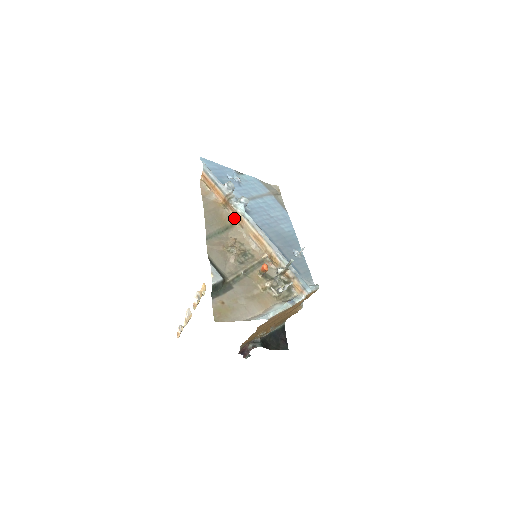
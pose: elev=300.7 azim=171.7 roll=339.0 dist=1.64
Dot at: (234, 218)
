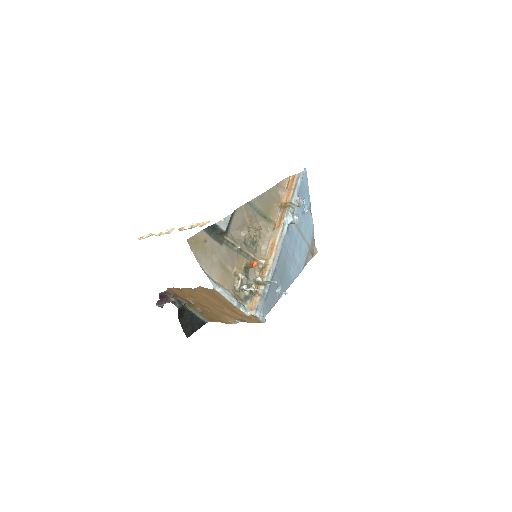
Dot at: (276, 219)
